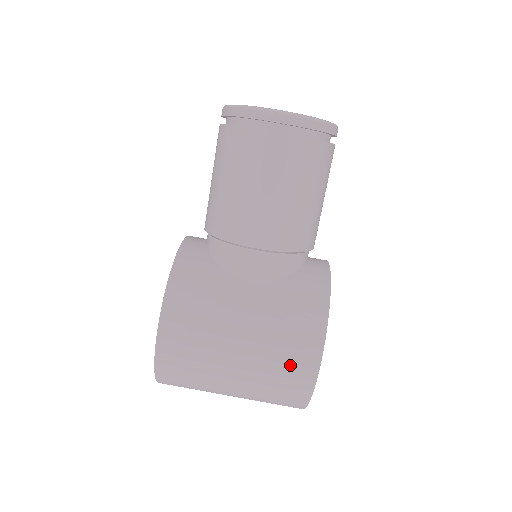
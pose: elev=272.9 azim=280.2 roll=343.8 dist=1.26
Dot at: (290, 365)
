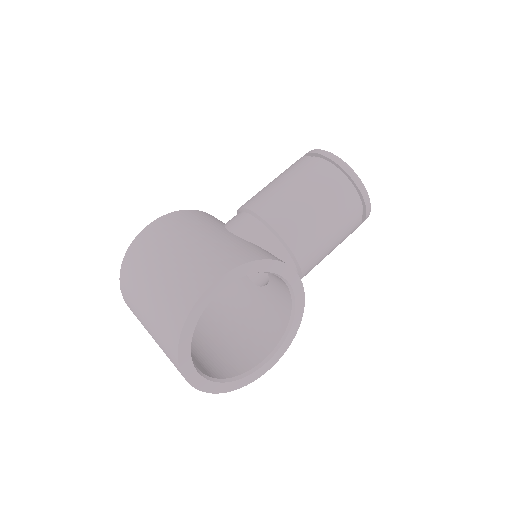
Dot at: (199, 271)
